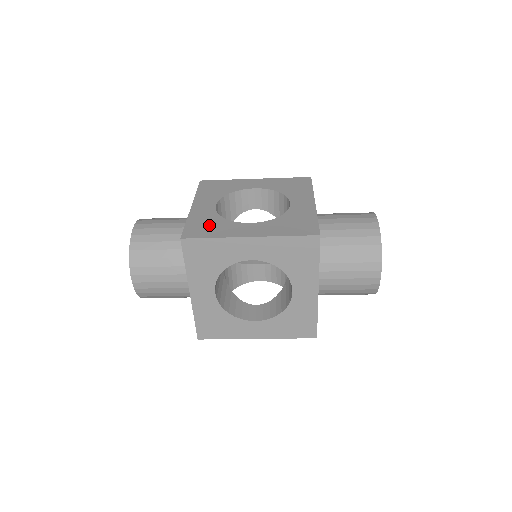
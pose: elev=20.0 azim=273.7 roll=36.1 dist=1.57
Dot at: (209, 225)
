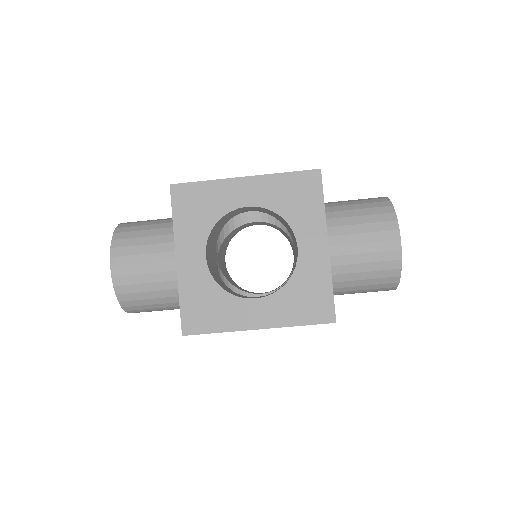
Dot at: occluded
